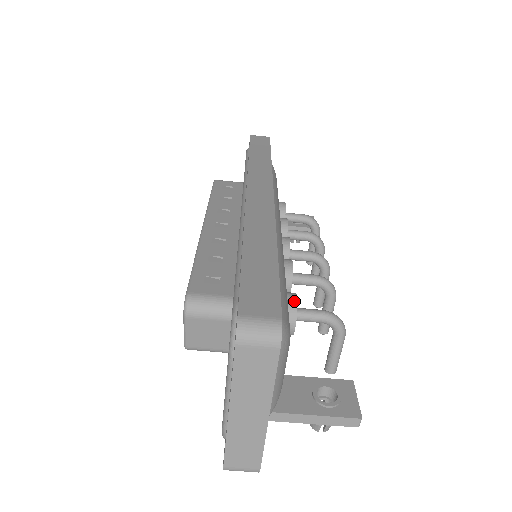
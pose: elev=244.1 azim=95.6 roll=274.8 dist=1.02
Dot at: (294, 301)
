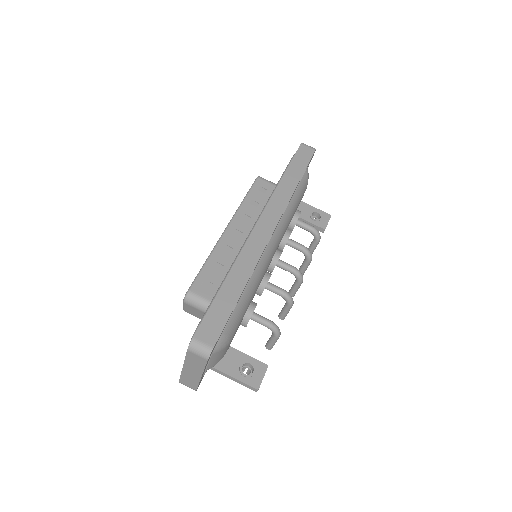
Dot at: (251, 312)
